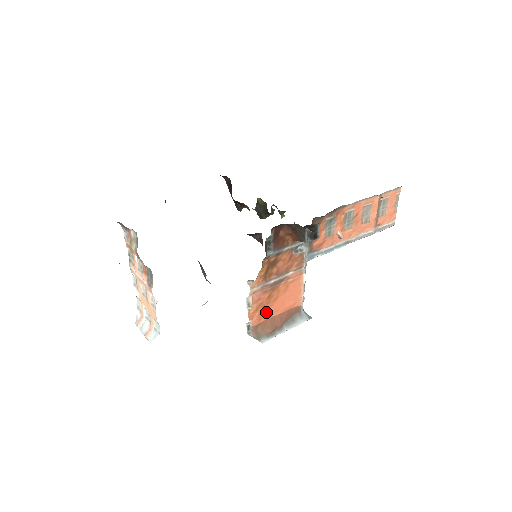
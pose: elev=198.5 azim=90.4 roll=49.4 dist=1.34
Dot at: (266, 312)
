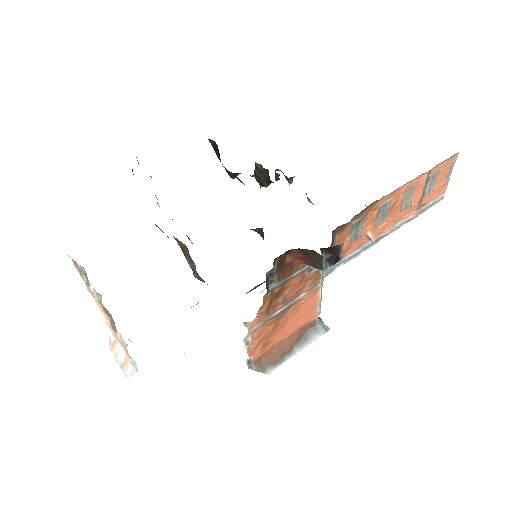
Dot at: (271, 341)
